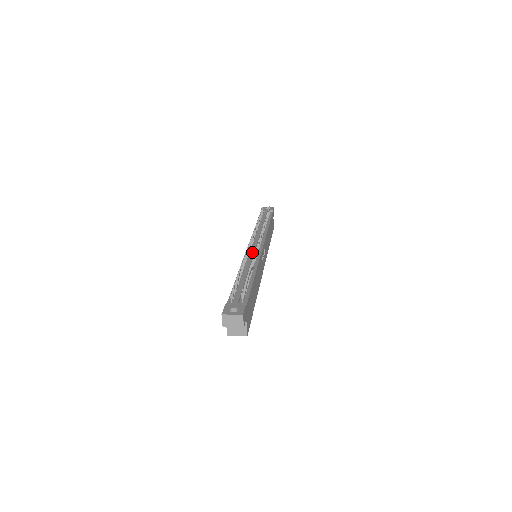
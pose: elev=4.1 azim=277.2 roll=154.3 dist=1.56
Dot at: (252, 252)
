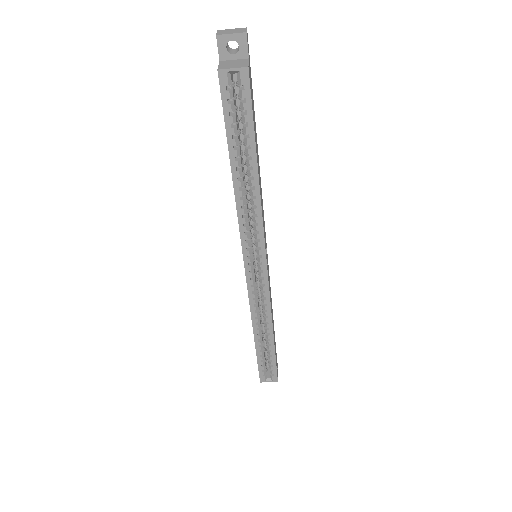
Dot at: occluded
